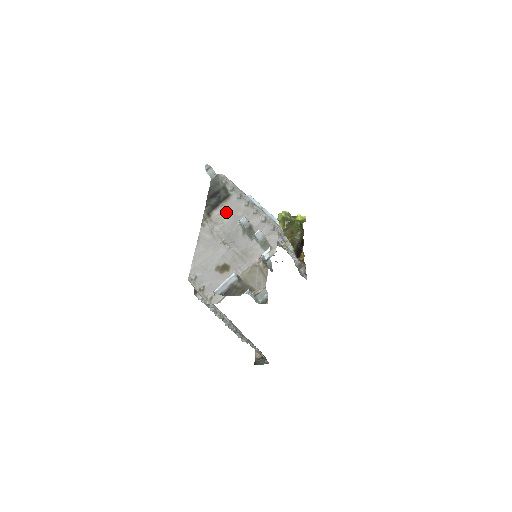
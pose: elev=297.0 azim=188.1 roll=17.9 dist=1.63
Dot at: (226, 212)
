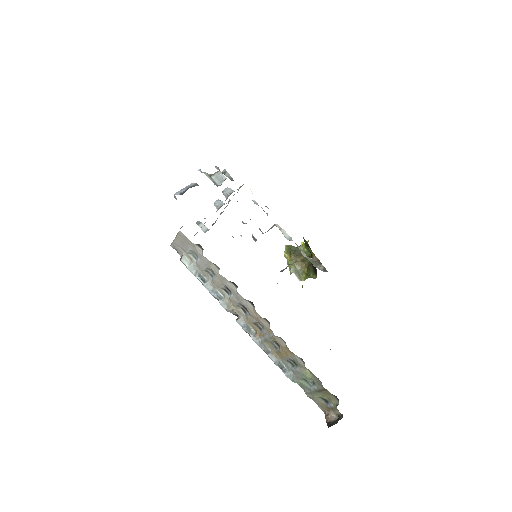
Dot at: occluded
